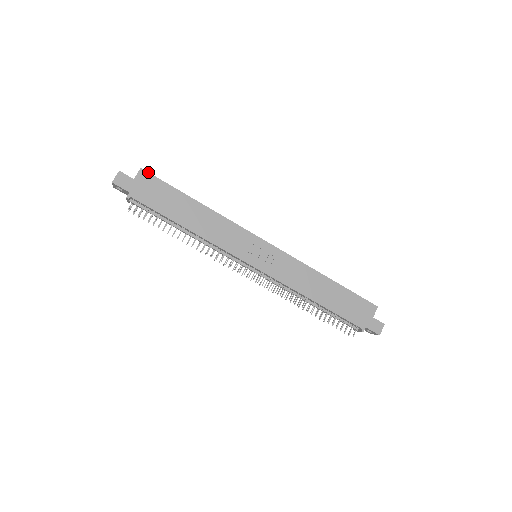
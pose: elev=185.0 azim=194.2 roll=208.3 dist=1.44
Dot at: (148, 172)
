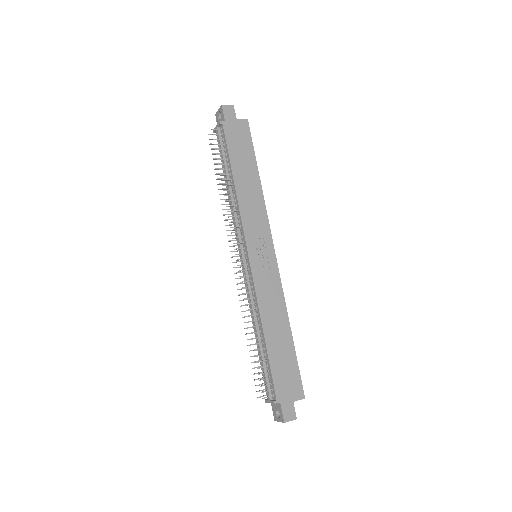
Dot at: occluded
